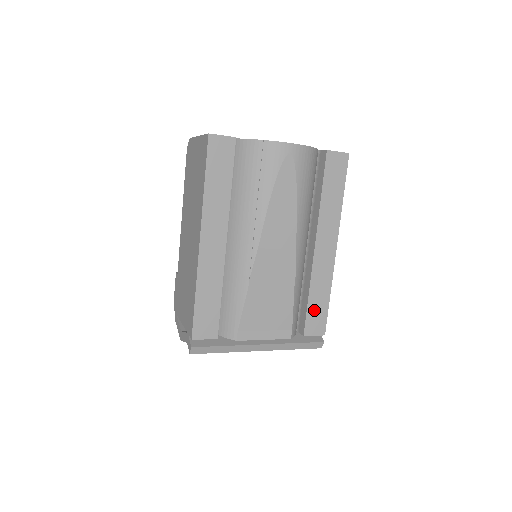
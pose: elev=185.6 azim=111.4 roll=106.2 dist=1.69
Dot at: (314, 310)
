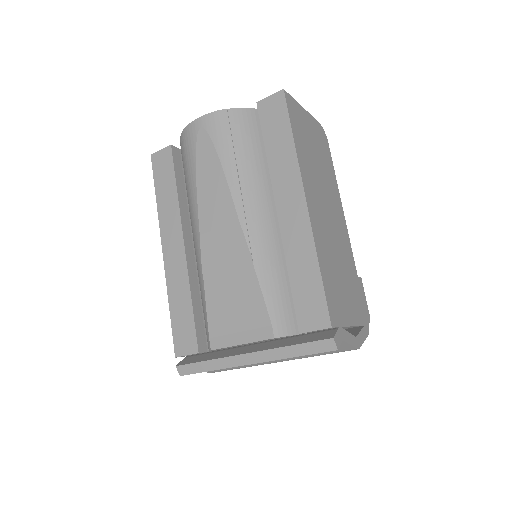
Dot at: (303, 293)
